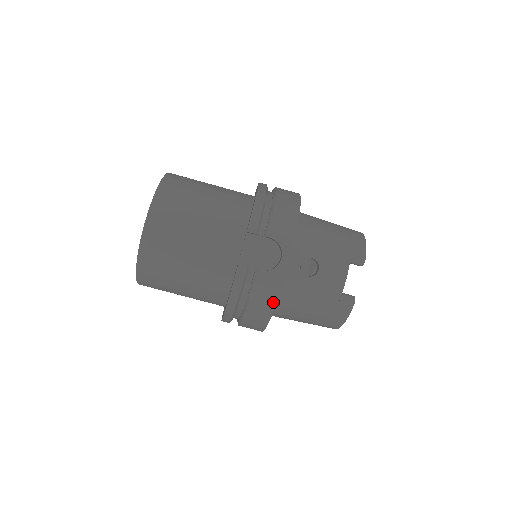
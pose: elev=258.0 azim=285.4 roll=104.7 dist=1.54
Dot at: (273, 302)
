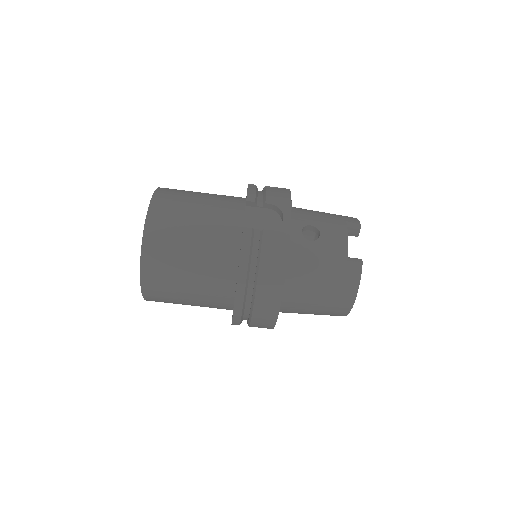
Dot at: (284, 261)
